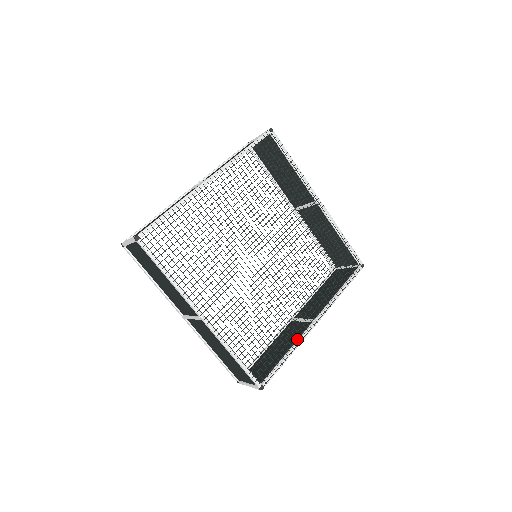
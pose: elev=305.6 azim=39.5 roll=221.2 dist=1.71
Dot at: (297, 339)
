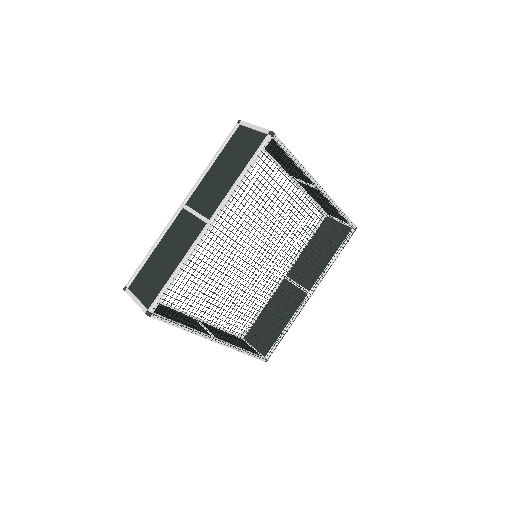
Dot at: (293, 311)
